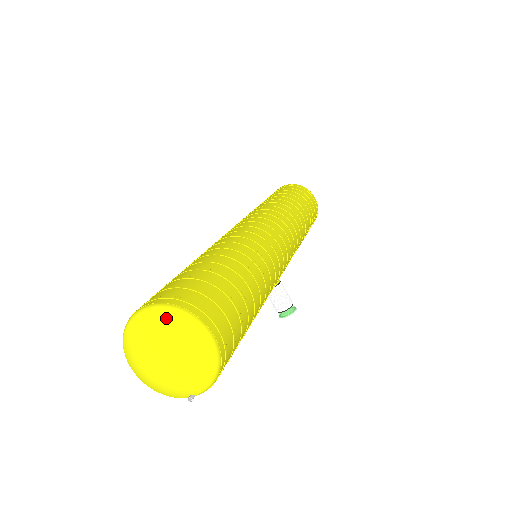
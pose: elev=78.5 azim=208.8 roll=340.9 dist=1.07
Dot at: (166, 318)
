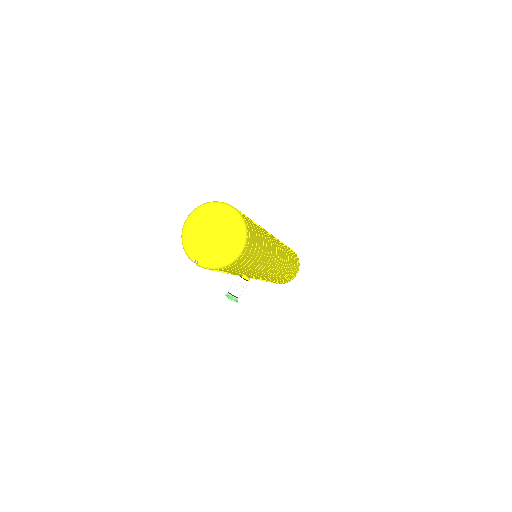
Dot at: (237, 221)
